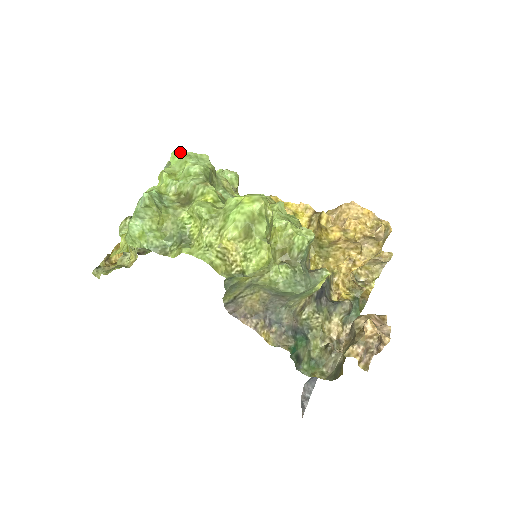
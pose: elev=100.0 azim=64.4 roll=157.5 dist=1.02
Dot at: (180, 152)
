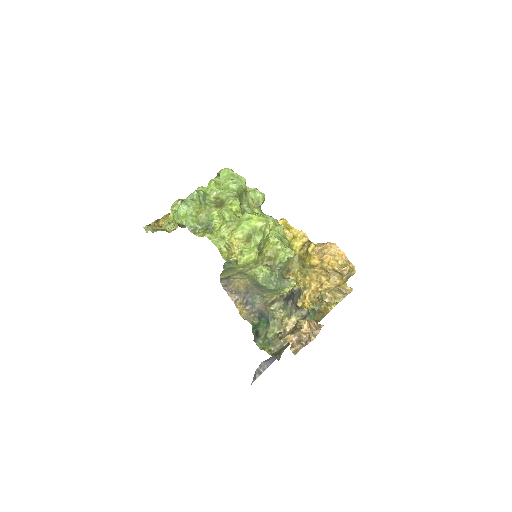
Dot at: (228, 171)
